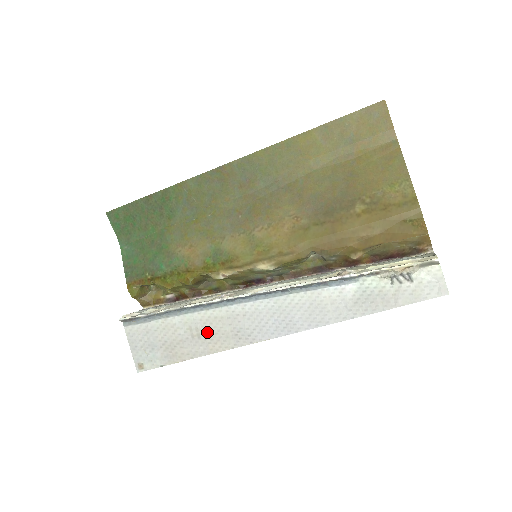
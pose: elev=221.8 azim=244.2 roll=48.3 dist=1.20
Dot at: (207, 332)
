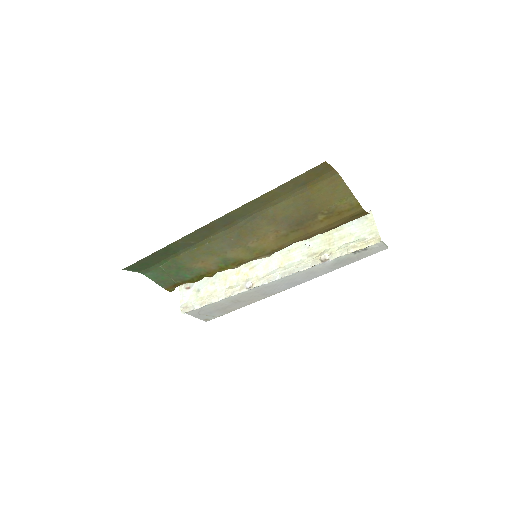
Dot at: (244, 299)
